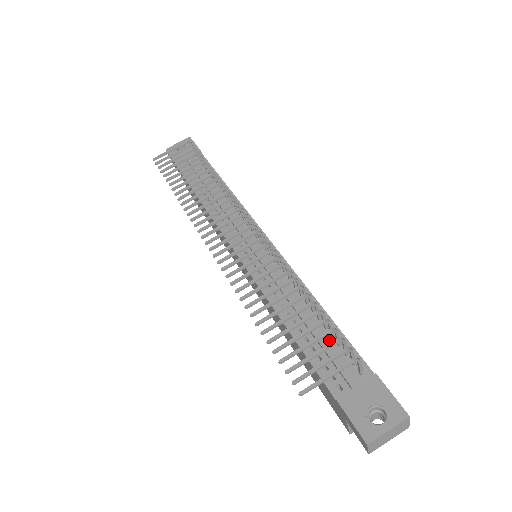
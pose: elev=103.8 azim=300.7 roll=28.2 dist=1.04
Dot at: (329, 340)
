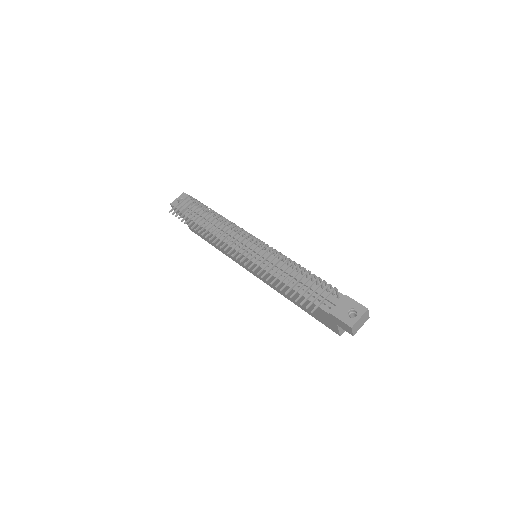
Dot at: occluded
